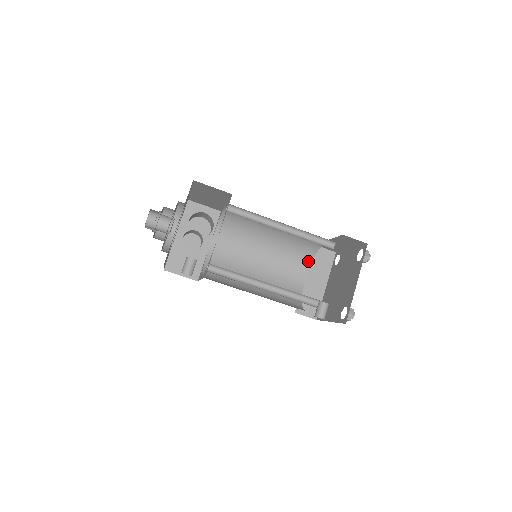
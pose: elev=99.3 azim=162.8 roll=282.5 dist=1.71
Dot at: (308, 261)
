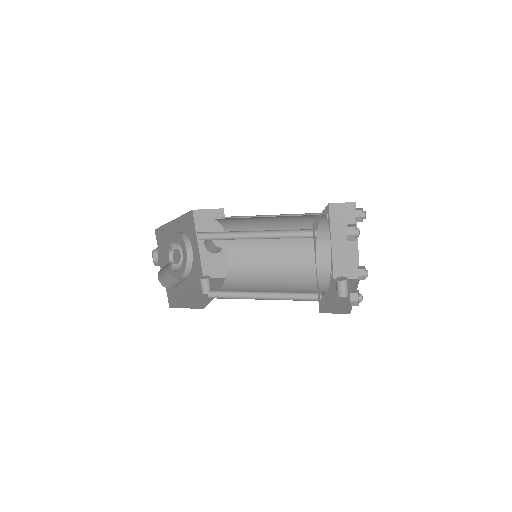
Dot at: (324, 227)
